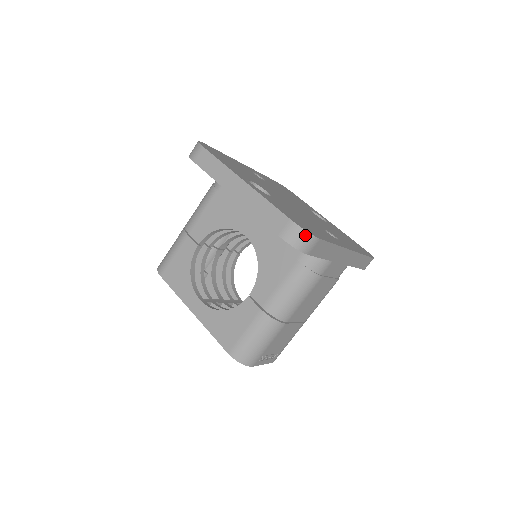
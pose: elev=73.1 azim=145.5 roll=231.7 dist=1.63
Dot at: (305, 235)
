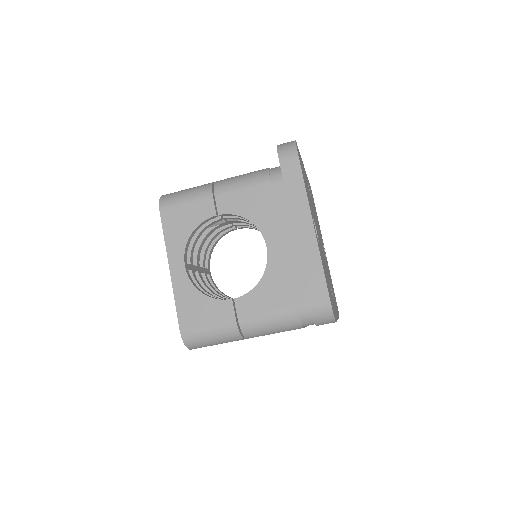
Dot at: (330, 316)
